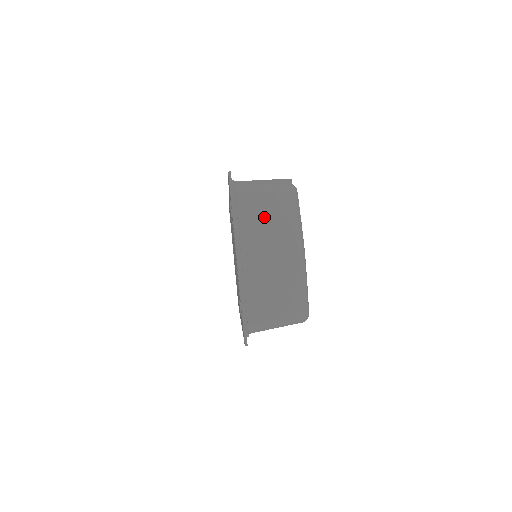
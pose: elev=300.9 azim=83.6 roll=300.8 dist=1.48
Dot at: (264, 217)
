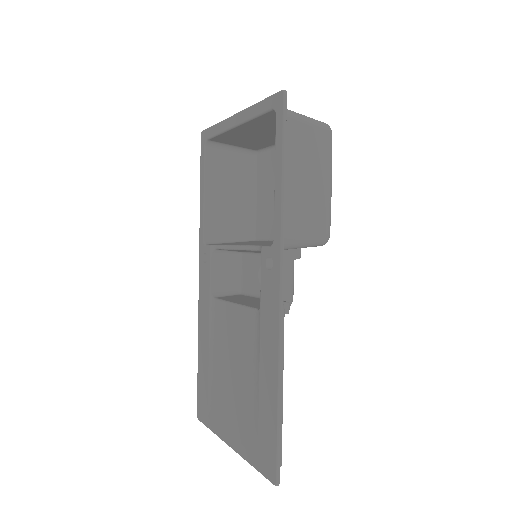
Dot at: occluded
